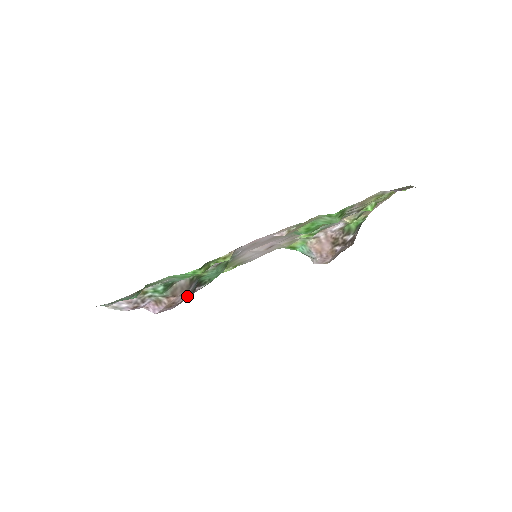
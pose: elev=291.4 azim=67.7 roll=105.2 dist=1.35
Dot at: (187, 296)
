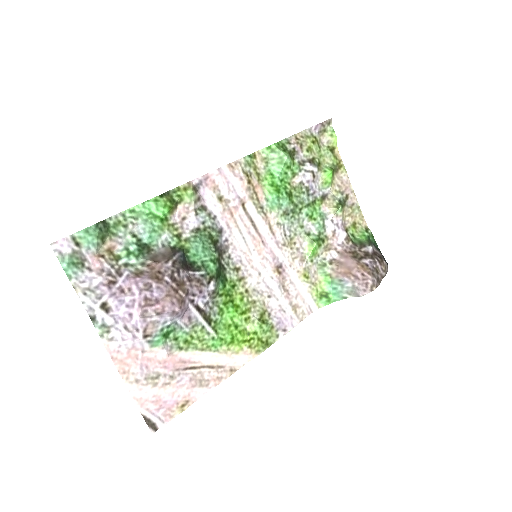
Dot at: (176, 268)
